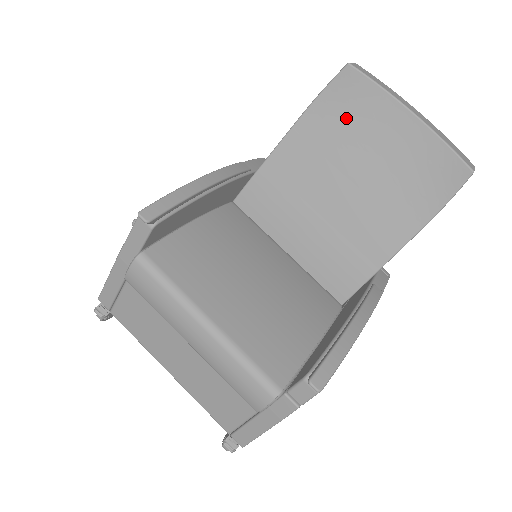
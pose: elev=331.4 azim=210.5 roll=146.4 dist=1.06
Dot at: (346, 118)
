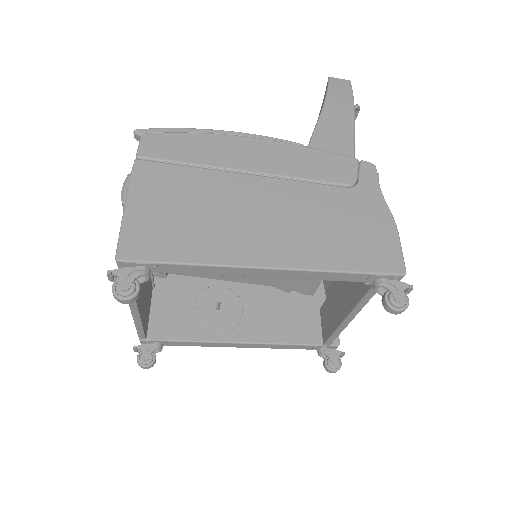
Dot at: occluded
